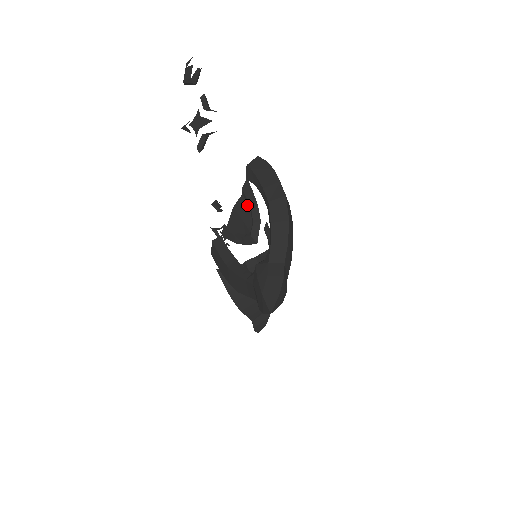
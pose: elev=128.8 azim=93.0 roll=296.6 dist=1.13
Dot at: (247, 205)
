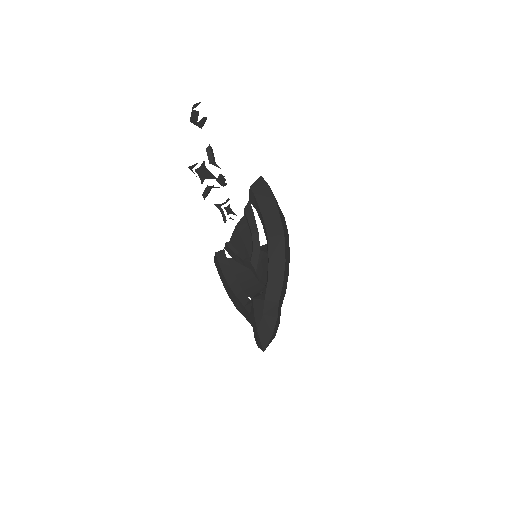
Dot at: (248, 228)
